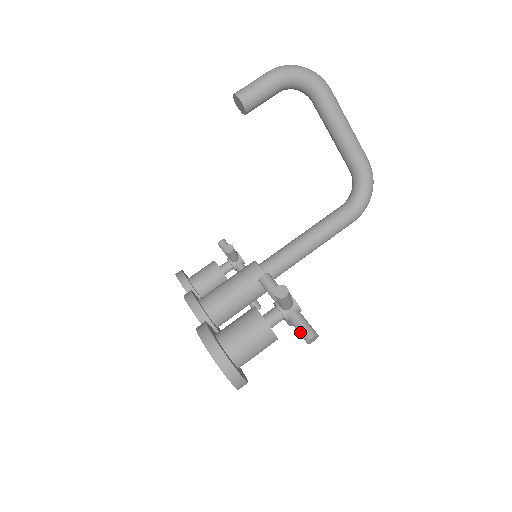
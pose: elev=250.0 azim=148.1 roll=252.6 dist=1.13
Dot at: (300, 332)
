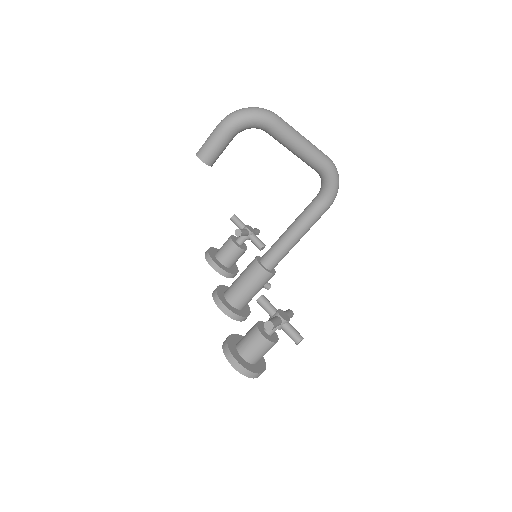
Dot at: (291, 338)
